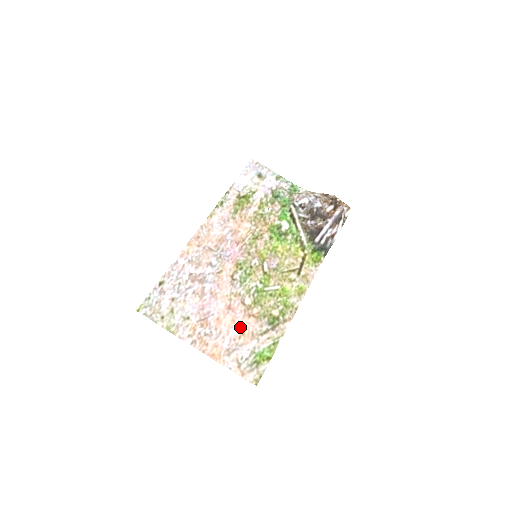
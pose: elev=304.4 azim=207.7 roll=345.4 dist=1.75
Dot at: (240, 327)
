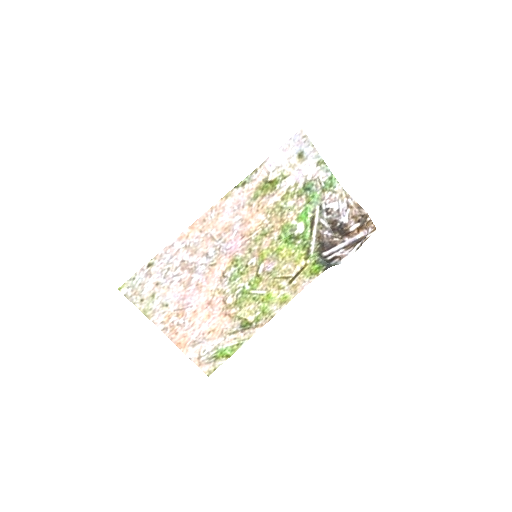
Dot at: (213, 323)
